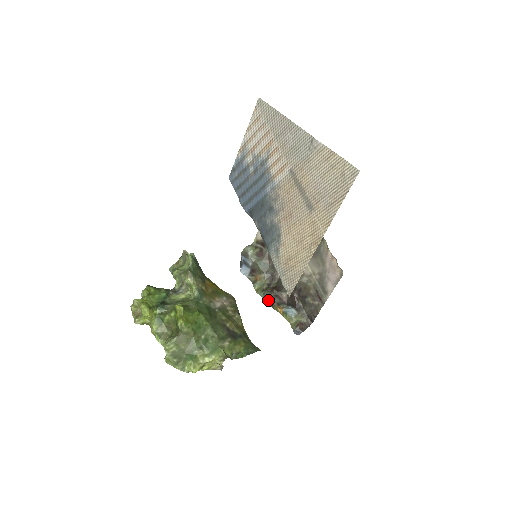
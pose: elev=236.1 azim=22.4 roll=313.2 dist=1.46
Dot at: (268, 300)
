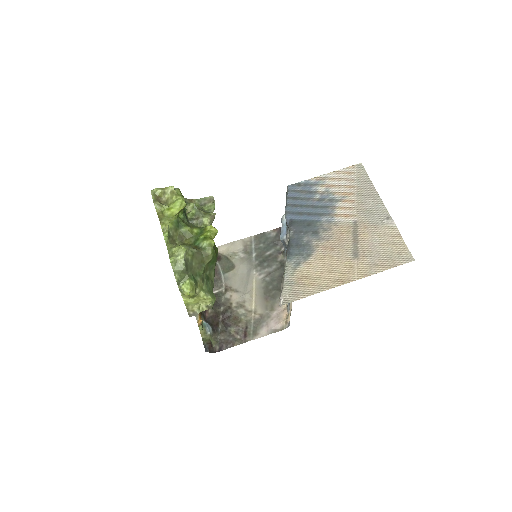
Dot at: occluded
